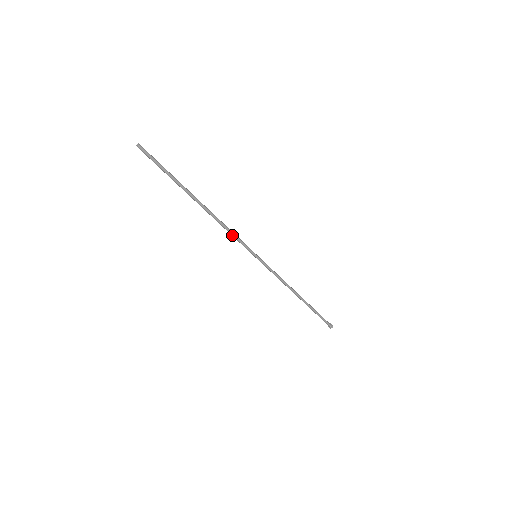
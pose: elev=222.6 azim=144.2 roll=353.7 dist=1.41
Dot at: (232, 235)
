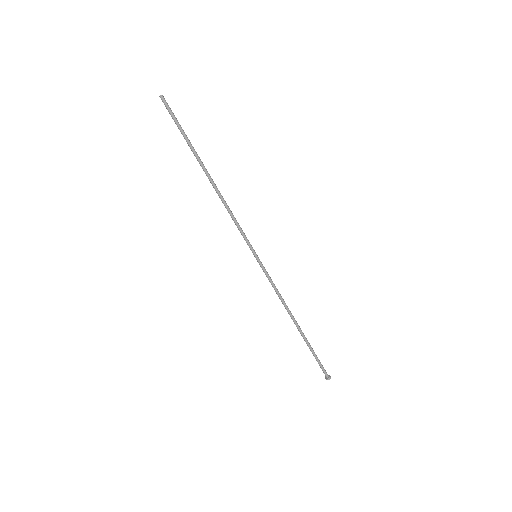
Dot at: (235, 222)
